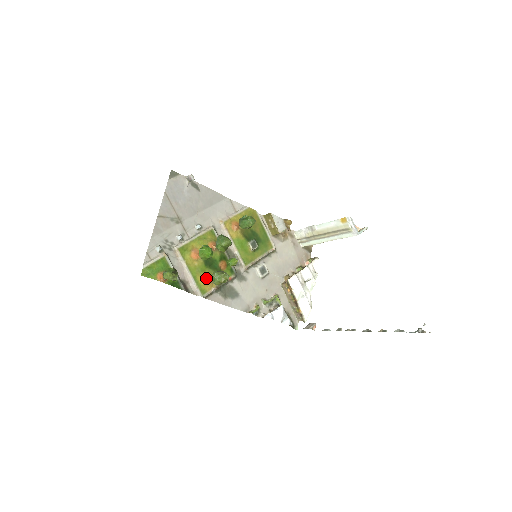
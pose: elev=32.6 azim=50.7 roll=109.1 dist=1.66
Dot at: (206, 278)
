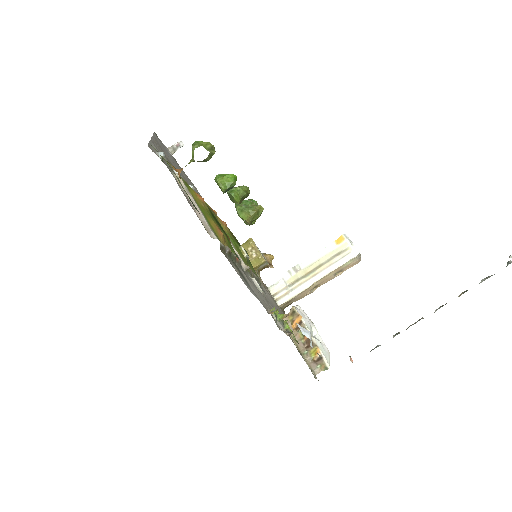
Dot at: (217, 227)
